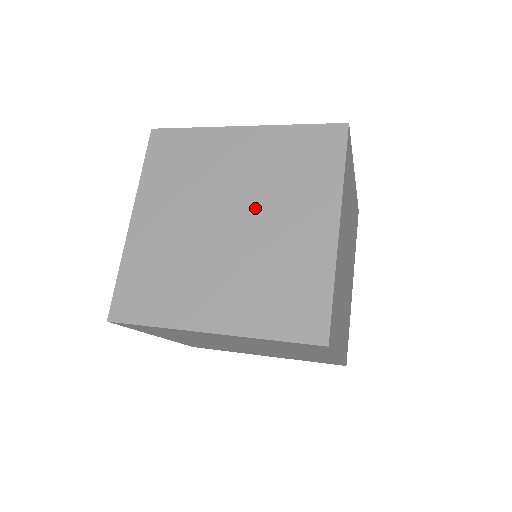
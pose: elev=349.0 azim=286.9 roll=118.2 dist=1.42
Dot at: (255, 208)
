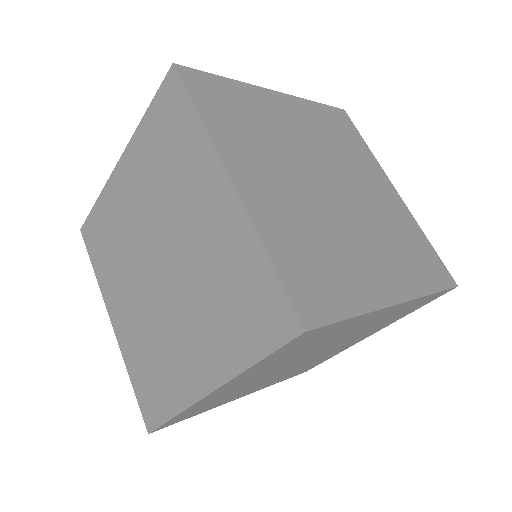
Dot at: (166, 231)
